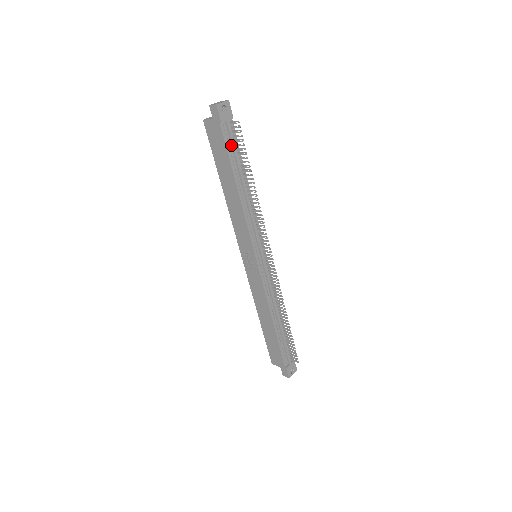
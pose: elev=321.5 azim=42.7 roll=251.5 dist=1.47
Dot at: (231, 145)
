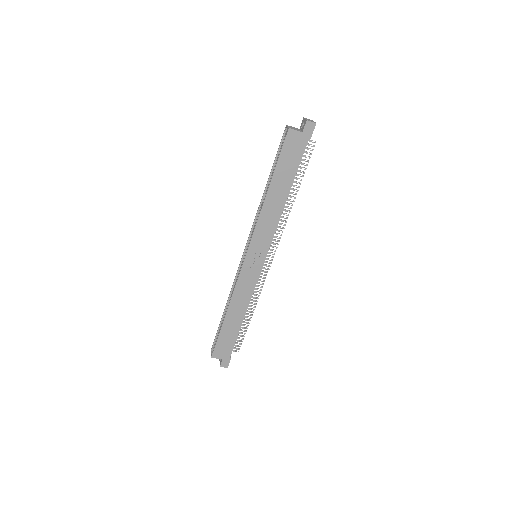
Dot at: (300, 158)
